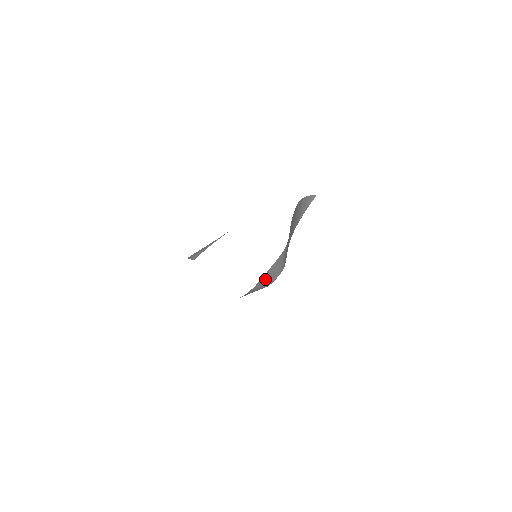
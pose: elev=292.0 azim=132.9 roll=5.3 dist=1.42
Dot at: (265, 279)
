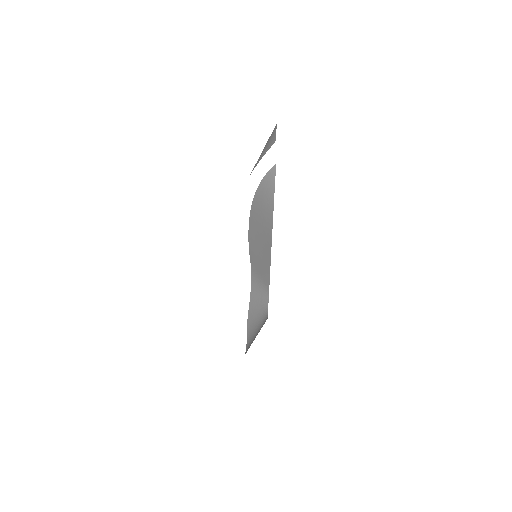
Dot at: (253, 326)
